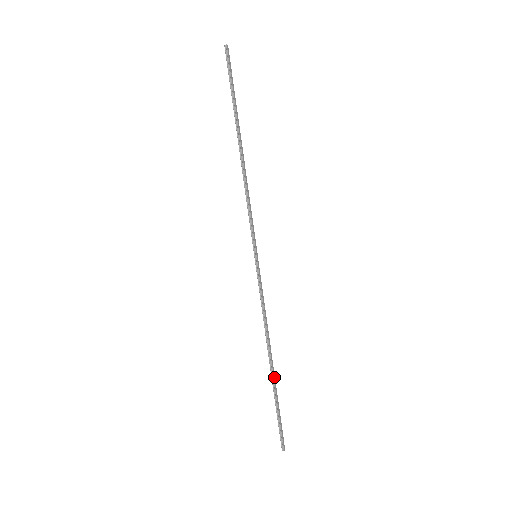
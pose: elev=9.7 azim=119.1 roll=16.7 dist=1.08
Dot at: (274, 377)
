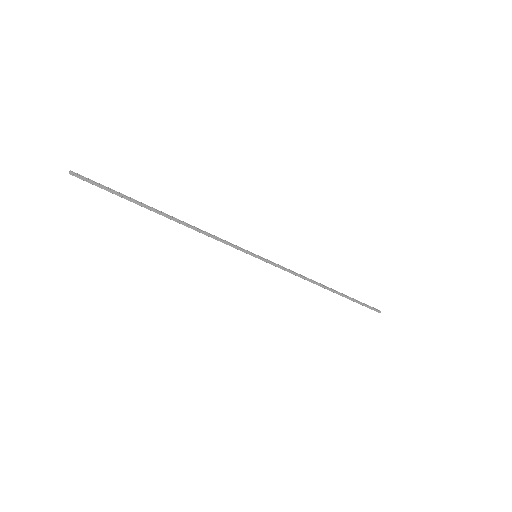
Dot at: (338, 293)
